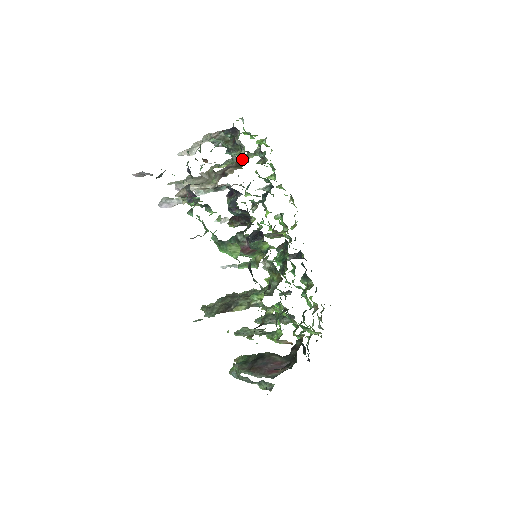
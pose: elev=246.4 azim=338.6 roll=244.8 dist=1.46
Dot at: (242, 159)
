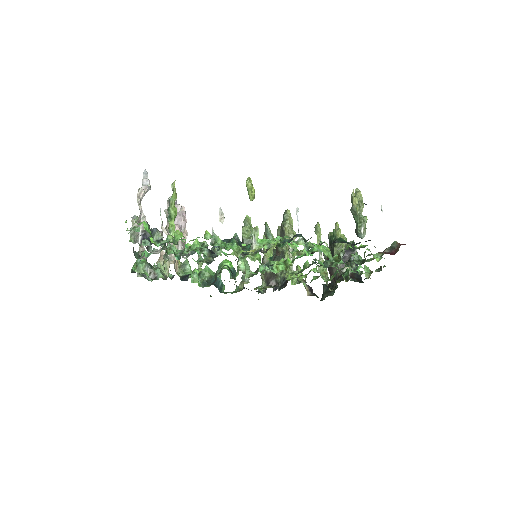
Dot at: occluded
